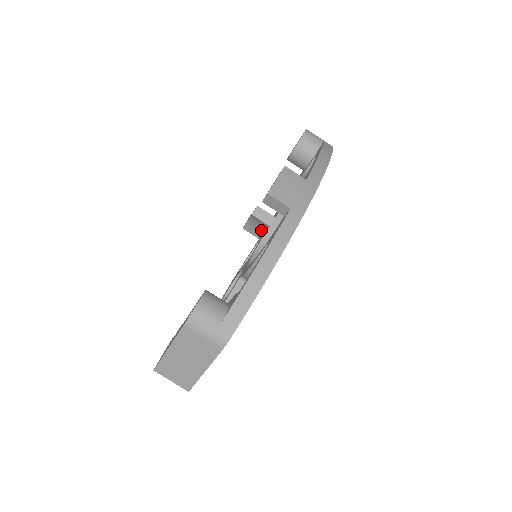
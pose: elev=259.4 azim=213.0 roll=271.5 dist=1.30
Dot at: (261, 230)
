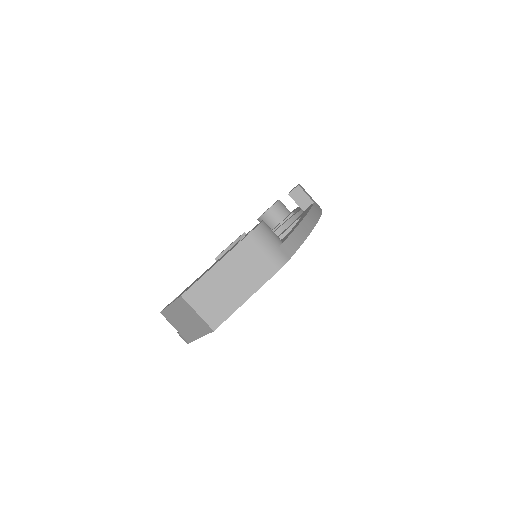
Dot at: occluded
